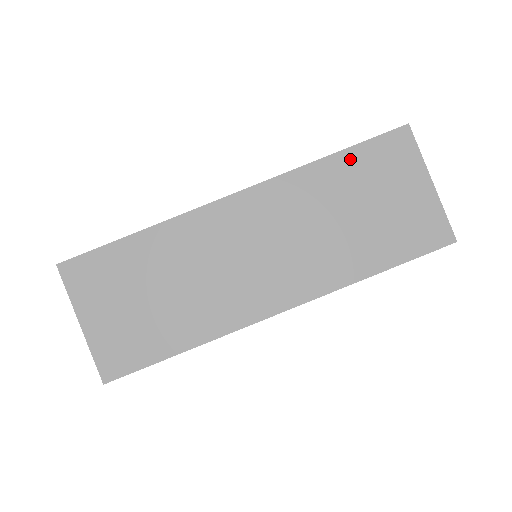
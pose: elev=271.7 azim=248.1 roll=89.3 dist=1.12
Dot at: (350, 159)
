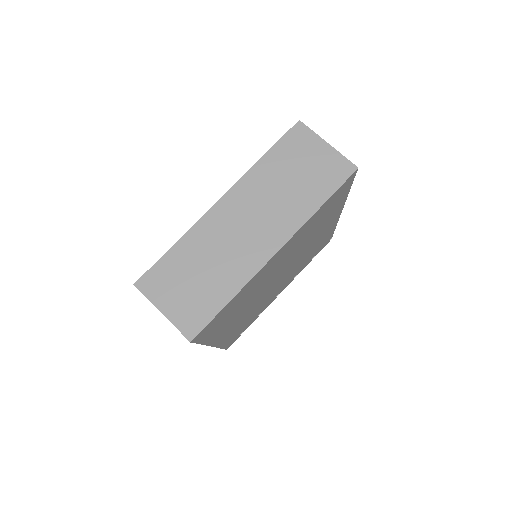
Dot at: (276, 152)
